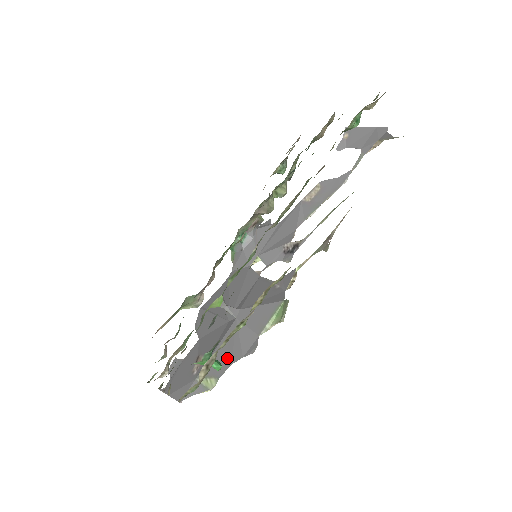
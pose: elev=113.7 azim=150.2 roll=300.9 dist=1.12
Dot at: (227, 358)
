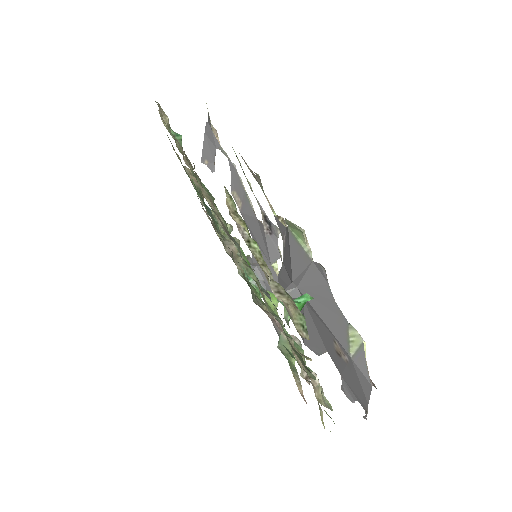
Dot at: (330, 307)
